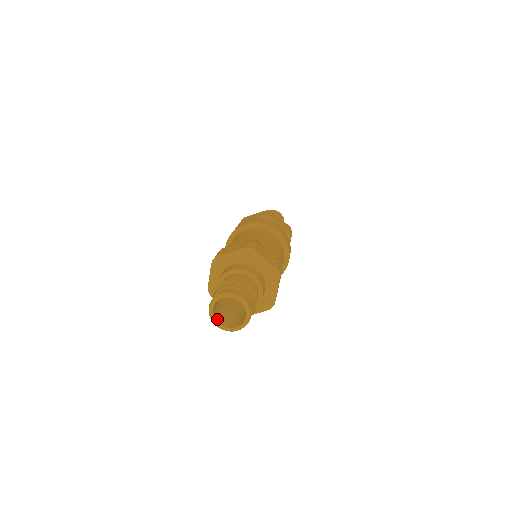
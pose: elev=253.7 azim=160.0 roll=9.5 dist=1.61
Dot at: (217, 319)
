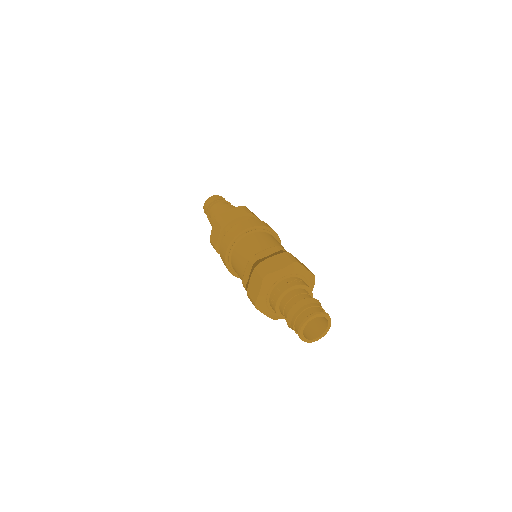
Dot at: (303, 335)
